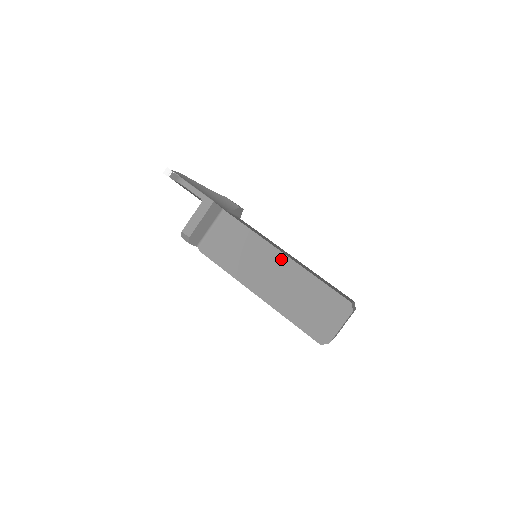
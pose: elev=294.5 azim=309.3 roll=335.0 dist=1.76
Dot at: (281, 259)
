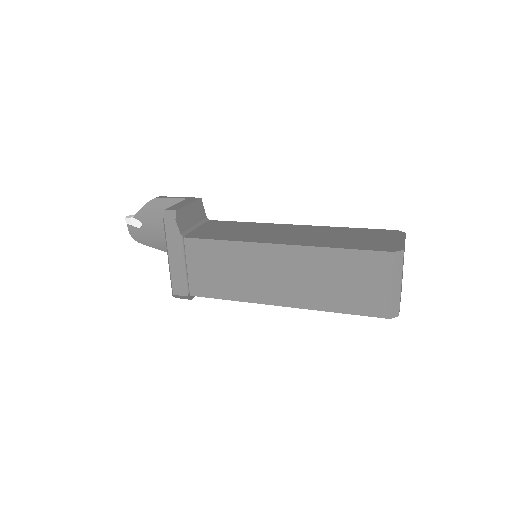
Dot at: (294, 227)
